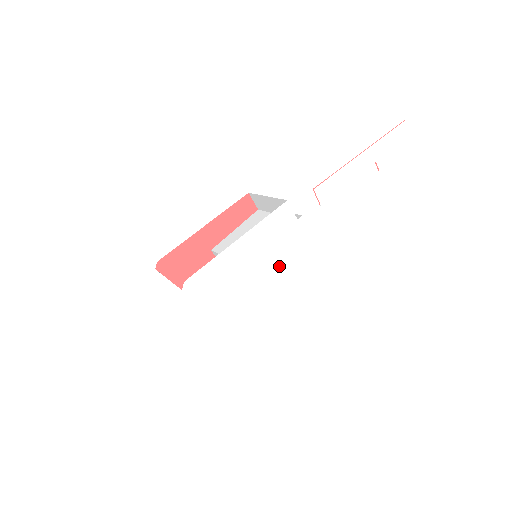
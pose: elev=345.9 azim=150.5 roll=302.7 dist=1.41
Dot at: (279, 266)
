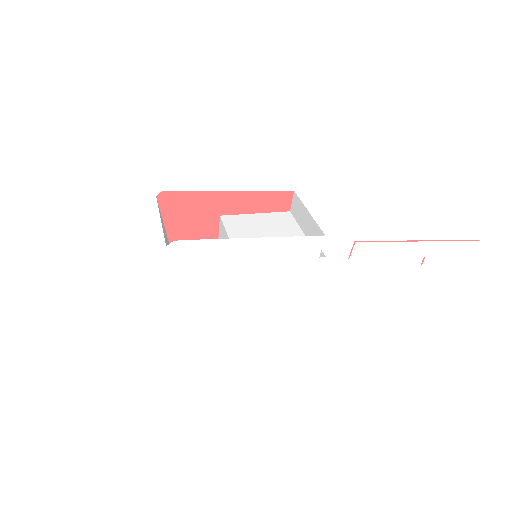
Dot at: (270, 285)
